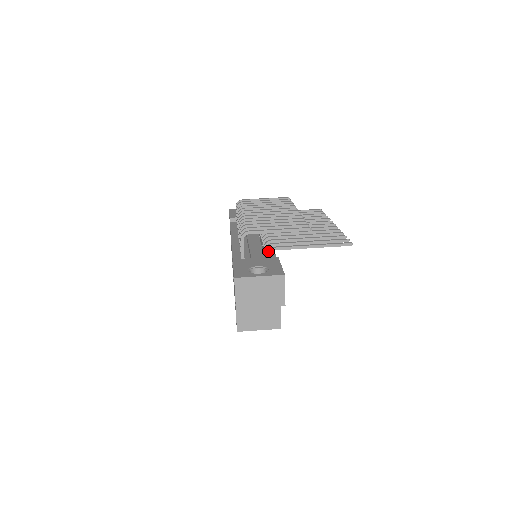
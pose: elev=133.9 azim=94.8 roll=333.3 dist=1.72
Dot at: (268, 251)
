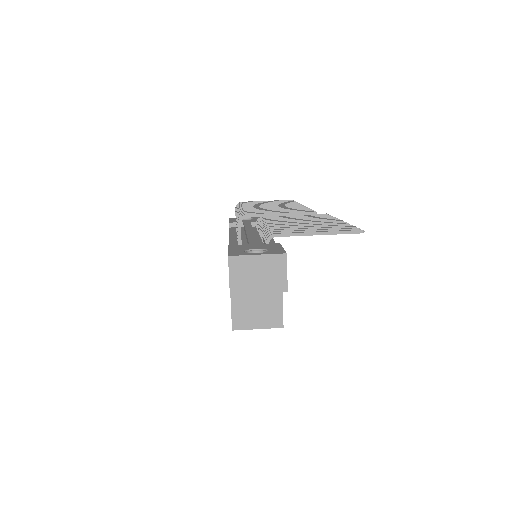
Dot at: (268, 238)
